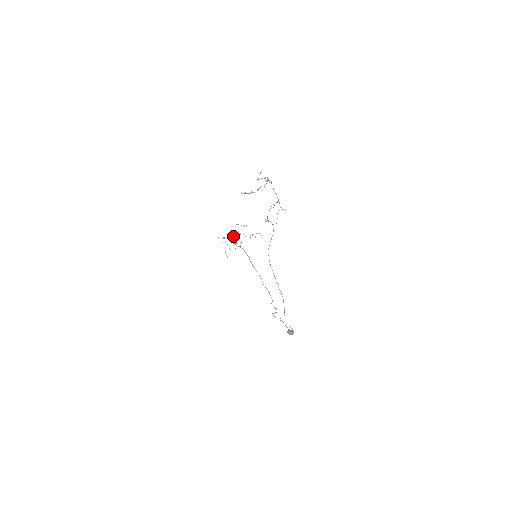
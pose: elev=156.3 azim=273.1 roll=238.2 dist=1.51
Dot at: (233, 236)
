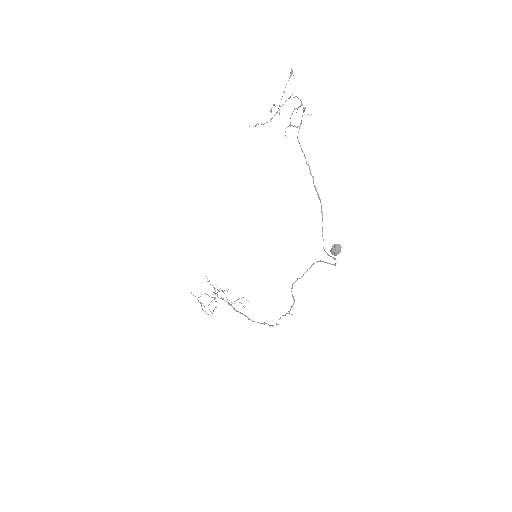
Dot at: occluded
